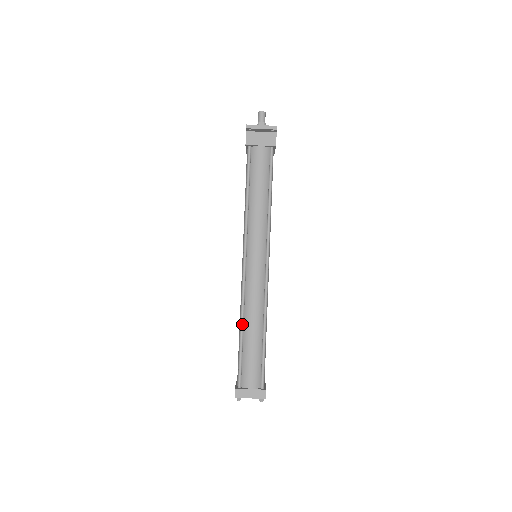
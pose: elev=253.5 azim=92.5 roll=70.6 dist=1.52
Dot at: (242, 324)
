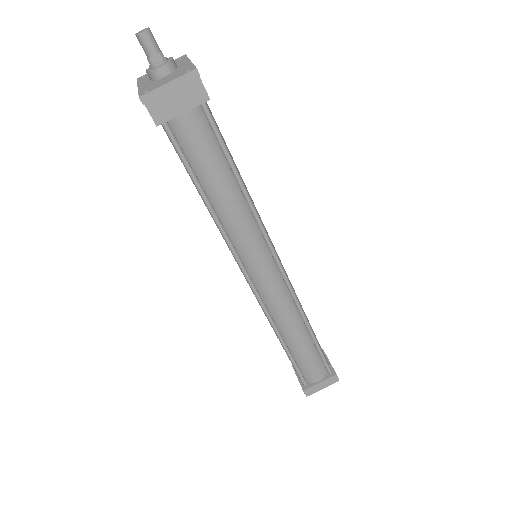
Dot at: (281, 339)
